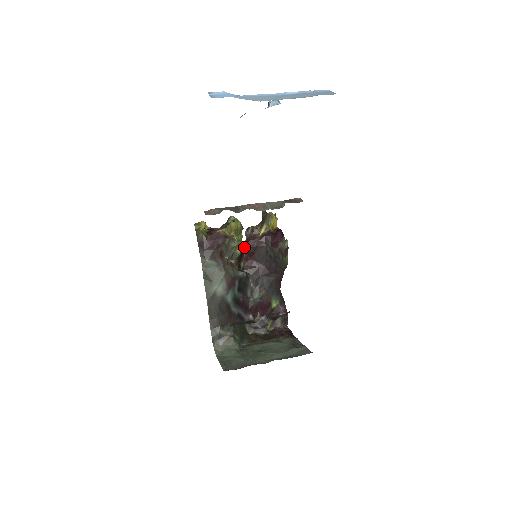
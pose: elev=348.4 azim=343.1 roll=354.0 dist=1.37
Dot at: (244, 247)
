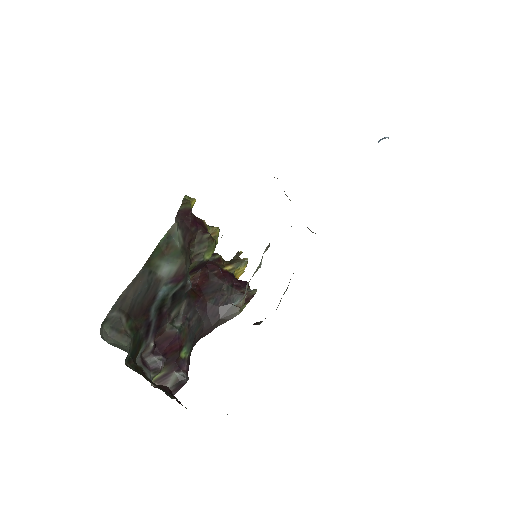
Dot at: occluded
